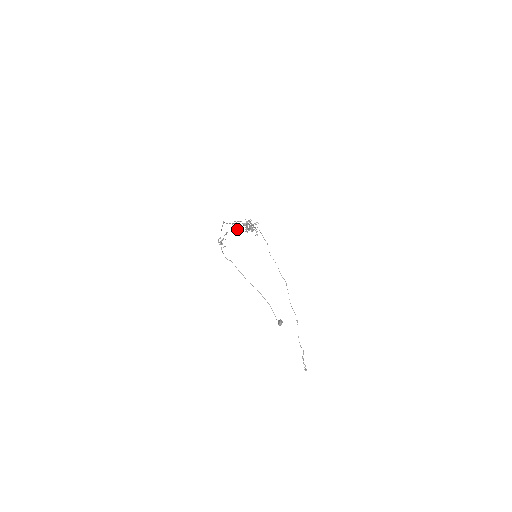
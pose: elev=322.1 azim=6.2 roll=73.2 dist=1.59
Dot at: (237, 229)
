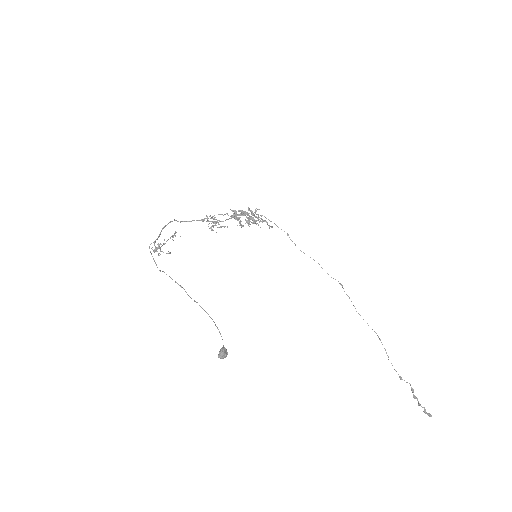
Dot at: occluded
